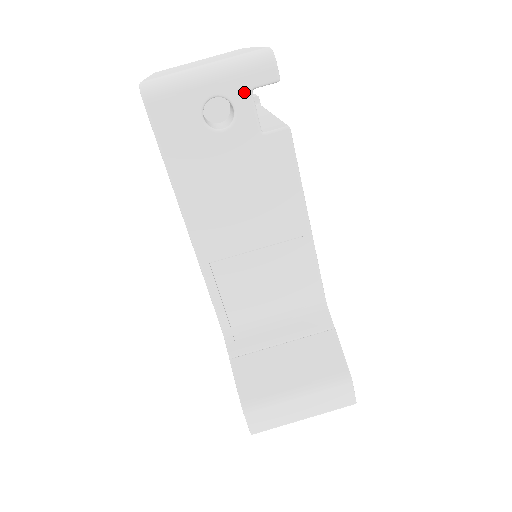
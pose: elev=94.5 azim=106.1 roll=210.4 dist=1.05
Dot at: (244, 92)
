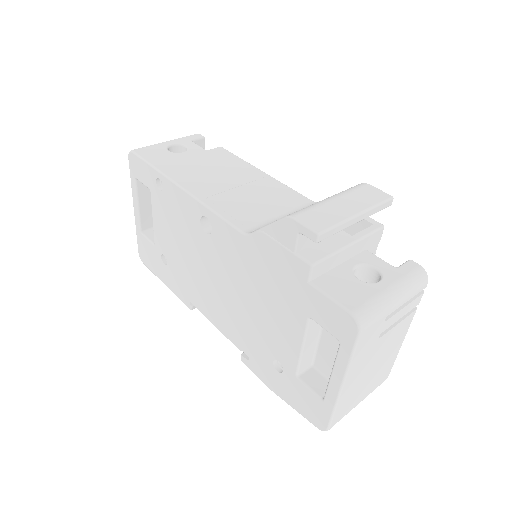
Dot at: (188, 142)
